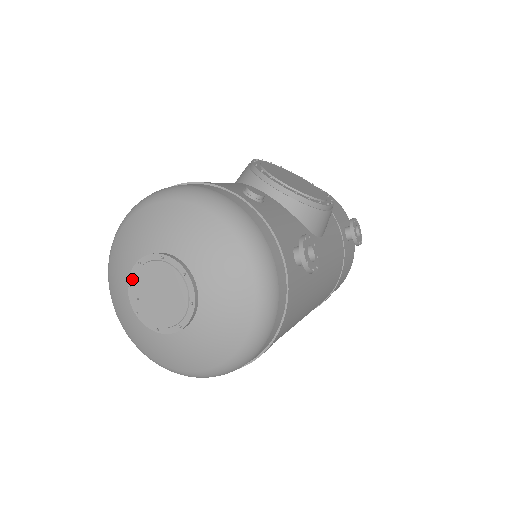
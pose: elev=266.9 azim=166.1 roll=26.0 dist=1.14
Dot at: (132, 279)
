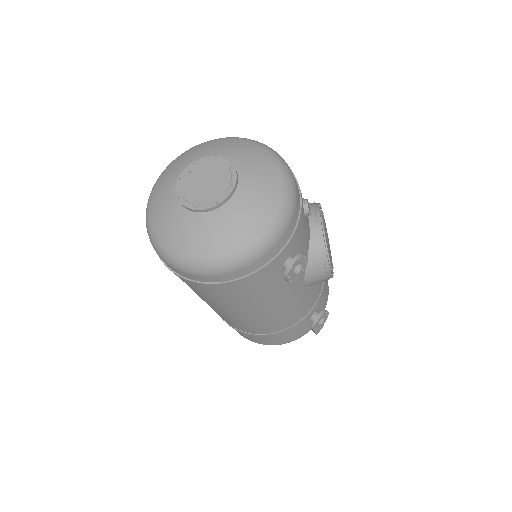
Dot at: (200, 161)
